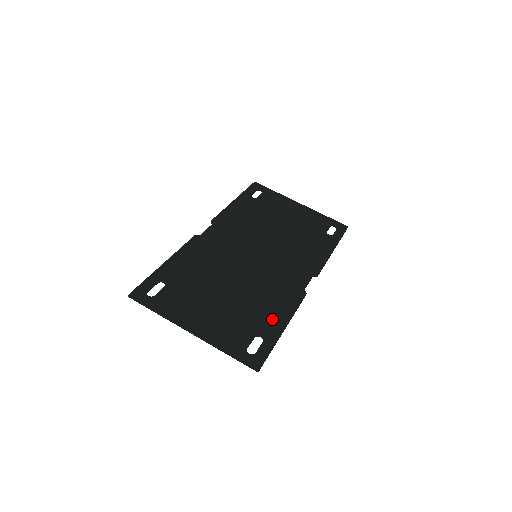
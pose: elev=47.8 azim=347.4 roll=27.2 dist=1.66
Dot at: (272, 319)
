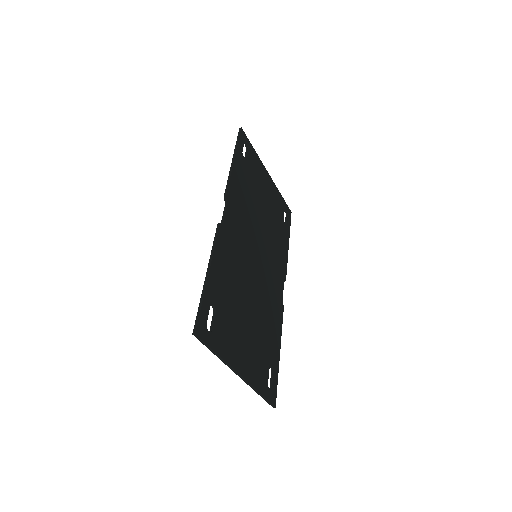
Dot at: (274, 343)
